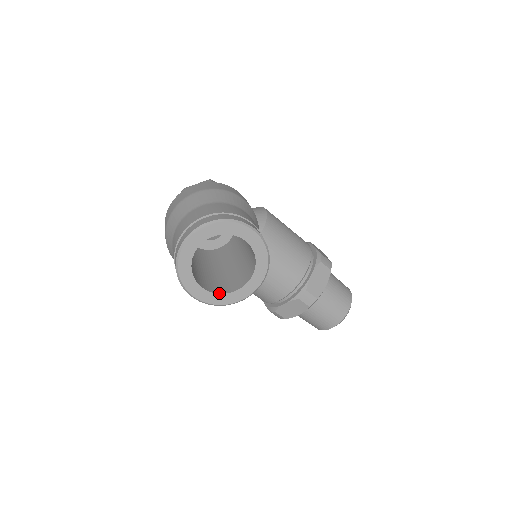
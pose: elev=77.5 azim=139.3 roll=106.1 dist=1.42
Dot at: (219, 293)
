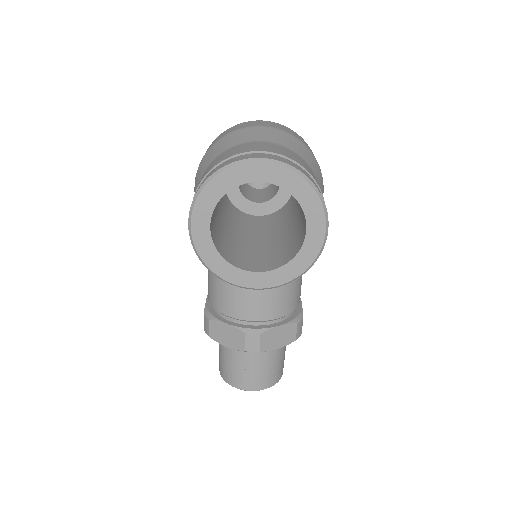
Dot at: (218, 250)
